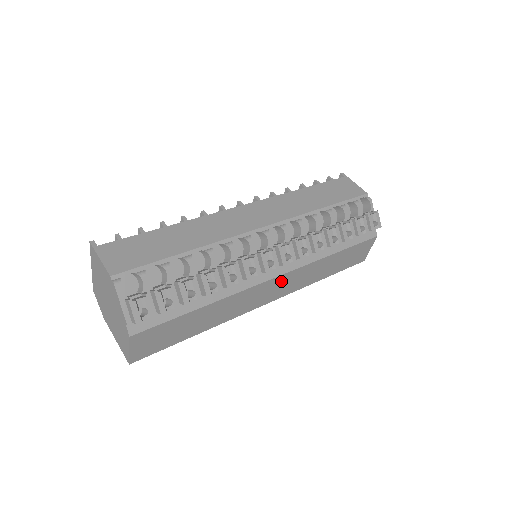
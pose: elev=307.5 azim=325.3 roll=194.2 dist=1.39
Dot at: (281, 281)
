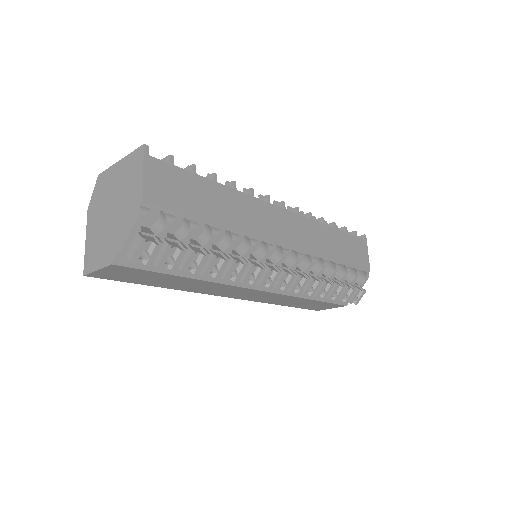
Dot at: (258, 293)
